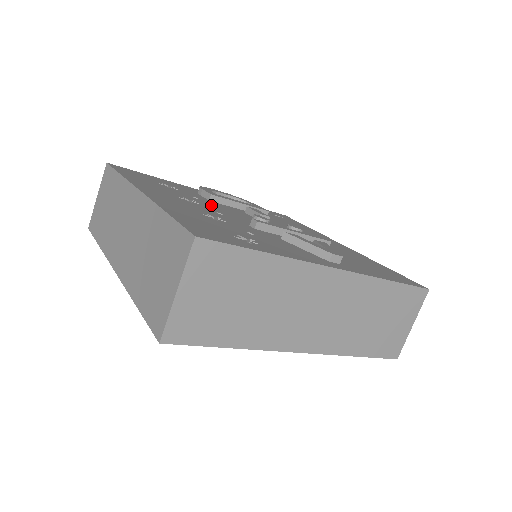
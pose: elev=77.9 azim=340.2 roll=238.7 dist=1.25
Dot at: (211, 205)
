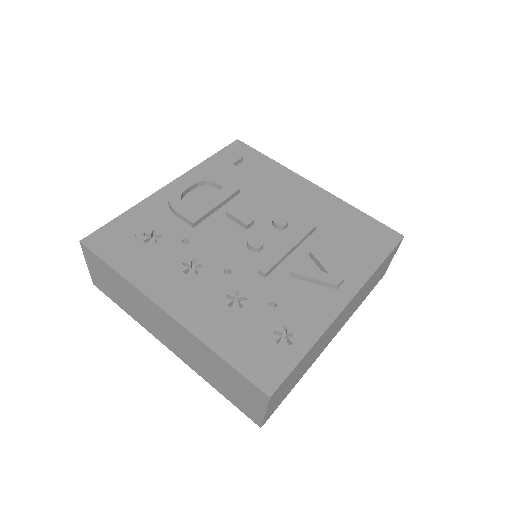
Dot at: (206, 248)
